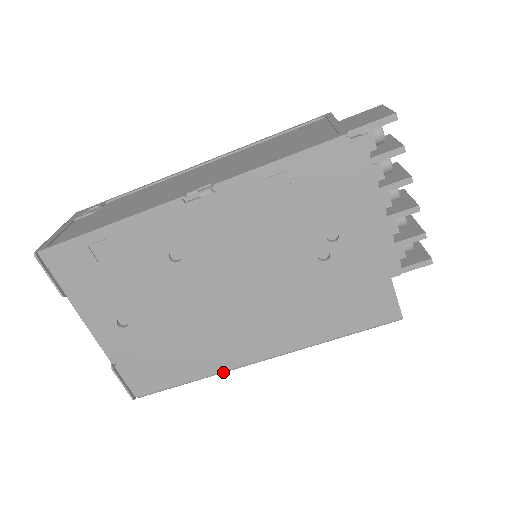
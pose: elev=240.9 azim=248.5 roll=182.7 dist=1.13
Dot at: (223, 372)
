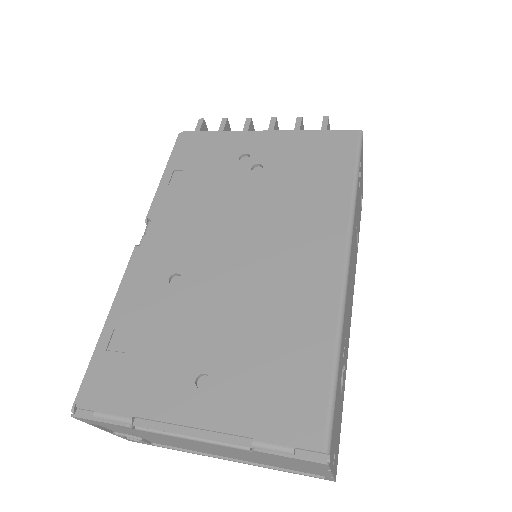
Dot at: (341, 310)
